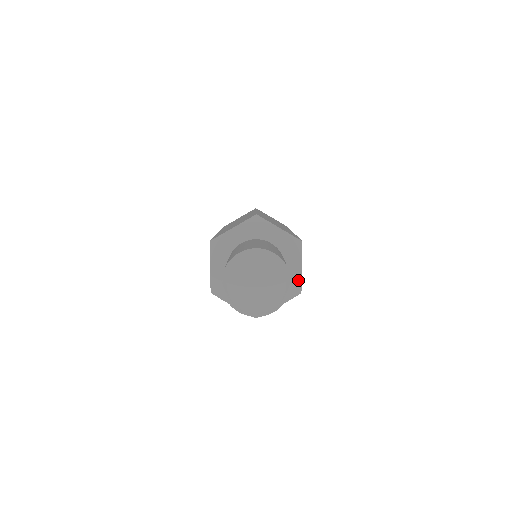
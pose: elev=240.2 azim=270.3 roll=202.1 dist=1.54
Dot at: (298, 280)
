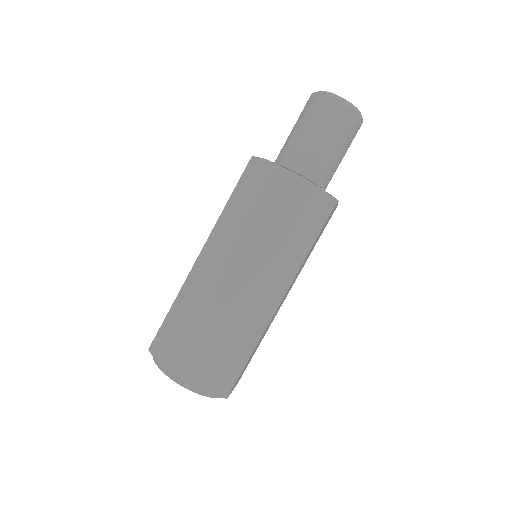
Dot at: occluded
